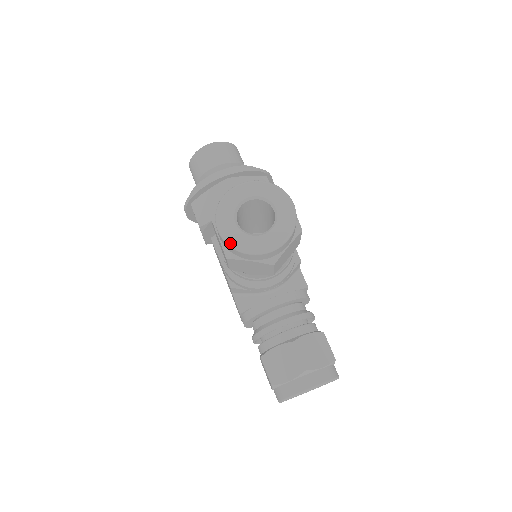
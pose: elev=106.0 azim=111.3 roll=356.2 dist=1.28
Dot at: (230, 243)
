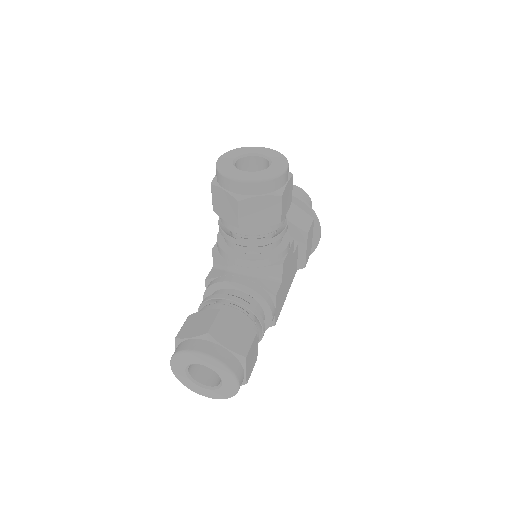
Dot at: (218, 165)
